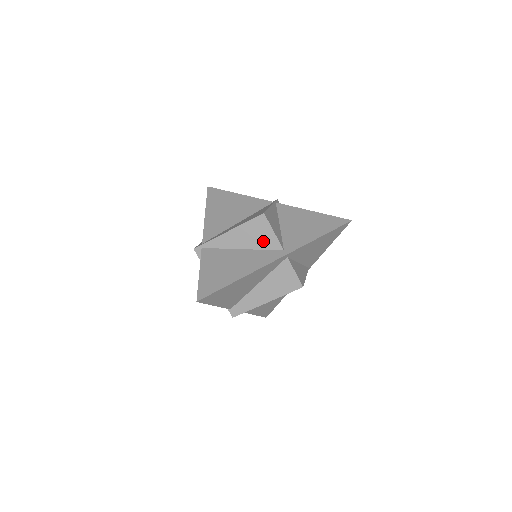
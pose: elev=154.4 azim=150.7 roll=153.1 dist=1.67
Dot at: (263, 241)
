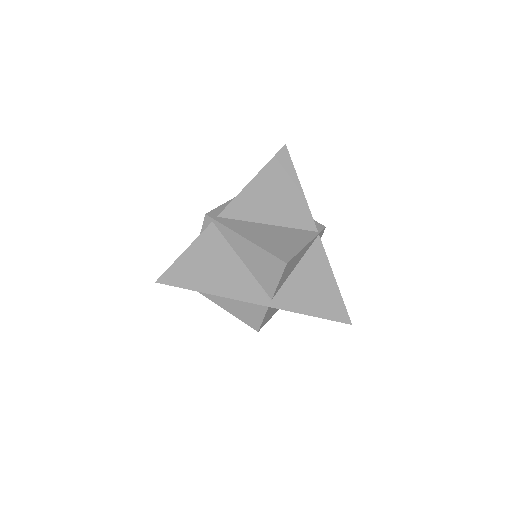
Dot at: (264, 276)
